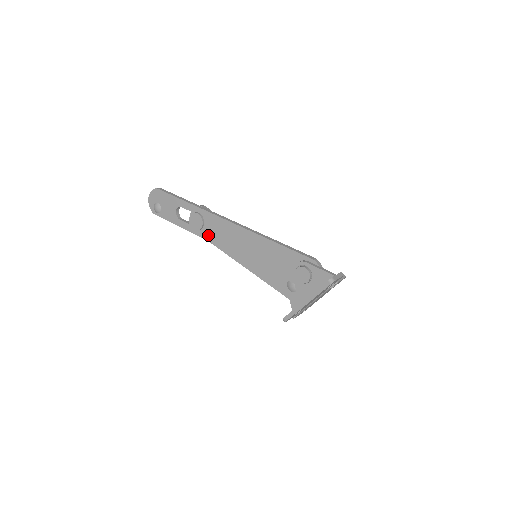
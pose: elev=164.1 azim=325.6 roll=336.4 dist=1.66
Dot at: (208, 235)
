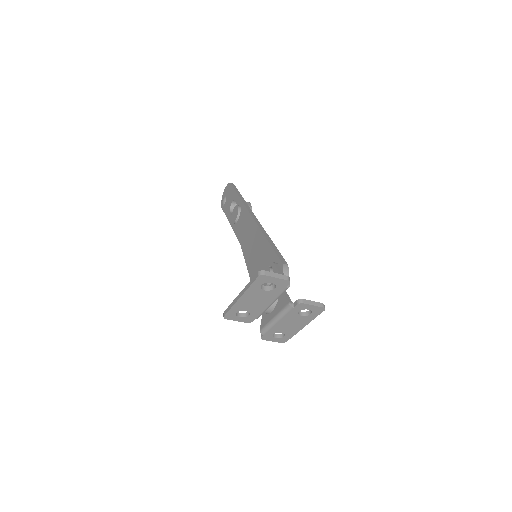
Dot at: (237, 229)
